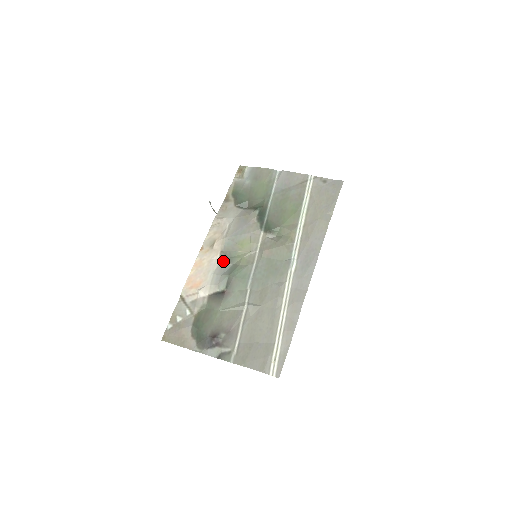
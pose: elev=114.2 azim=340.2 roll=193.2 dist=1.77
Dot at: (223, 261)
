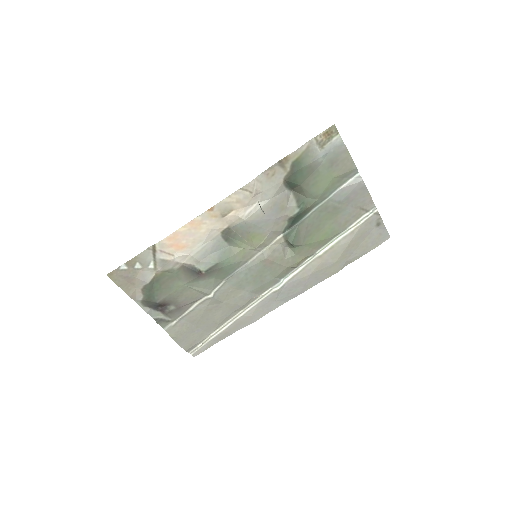
Dot at: (222, 237)
